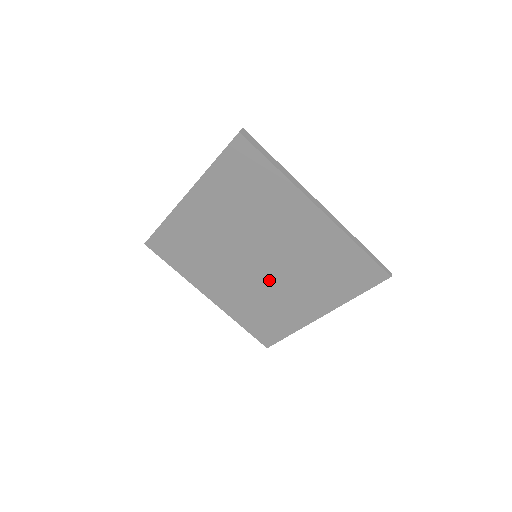
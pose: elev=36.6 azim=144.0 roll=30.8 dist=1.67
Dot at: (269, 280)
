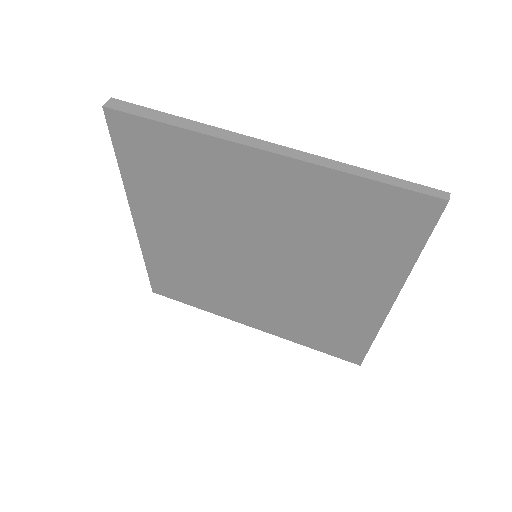
Dot at: (292, 281)
